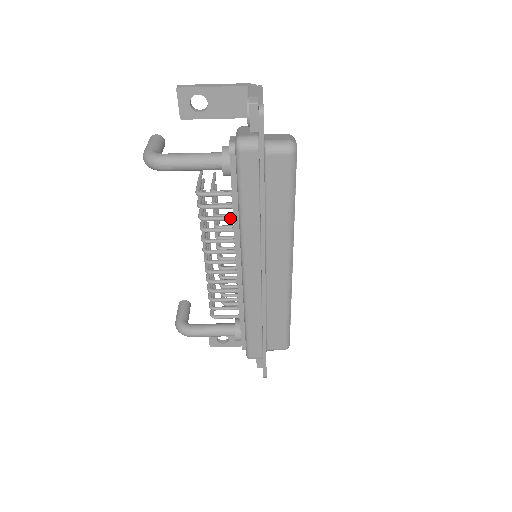
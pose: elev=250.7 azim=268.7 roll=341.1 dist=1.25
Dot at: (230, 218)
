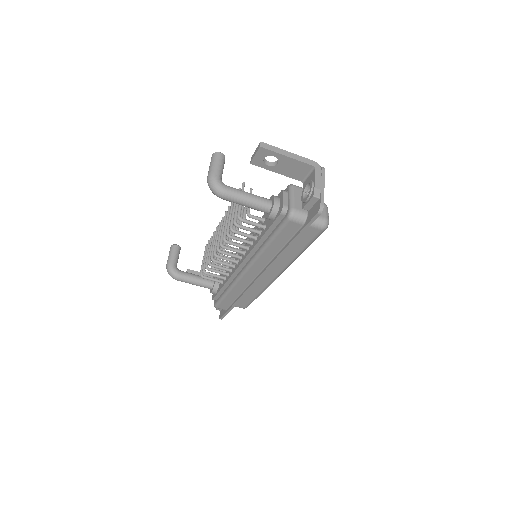
Dot at: (254, 238)
